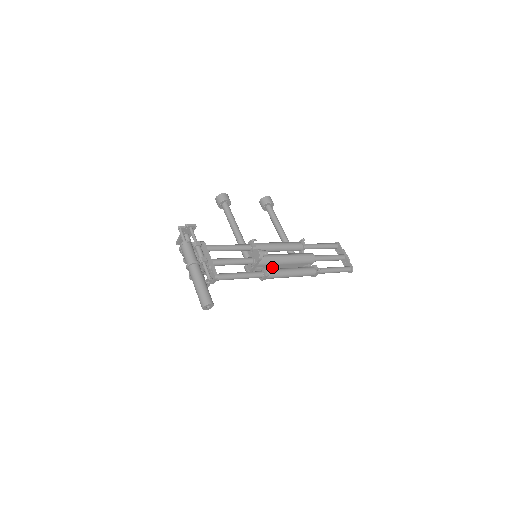
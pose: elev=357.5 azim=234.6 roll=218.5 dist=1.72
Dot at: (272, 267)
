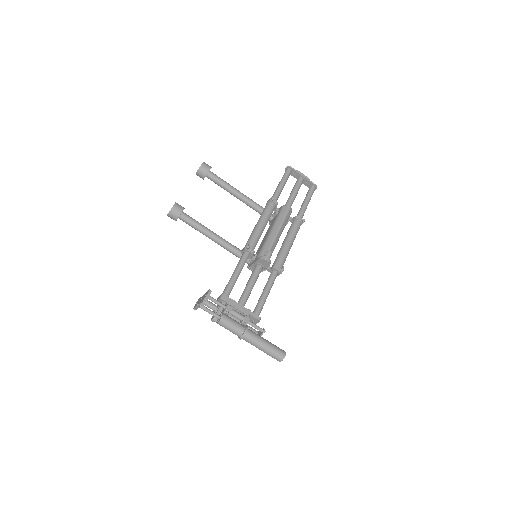
Dot at: occluded
